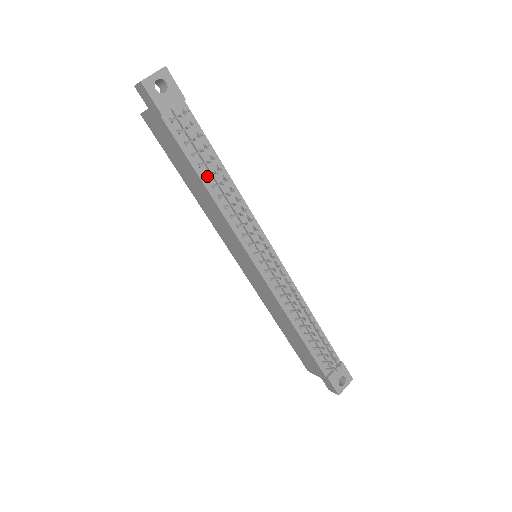
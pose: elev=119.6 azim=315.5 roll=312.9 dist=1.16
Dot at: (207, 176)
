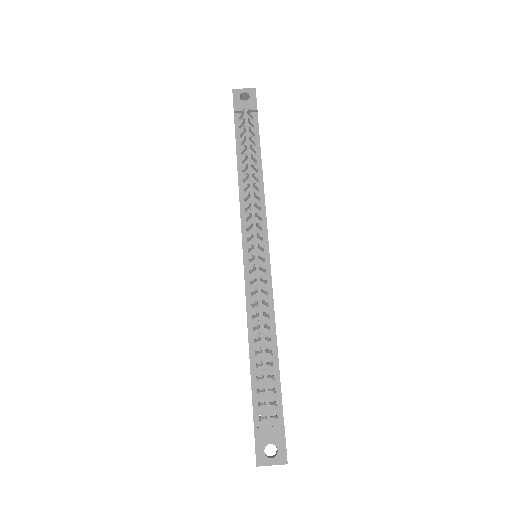
Dot at: (243, 161)
